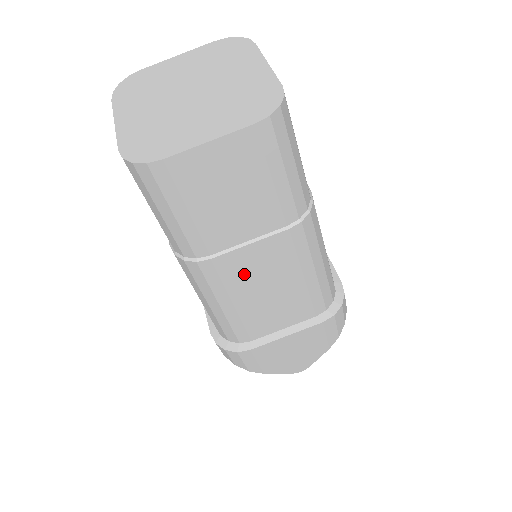
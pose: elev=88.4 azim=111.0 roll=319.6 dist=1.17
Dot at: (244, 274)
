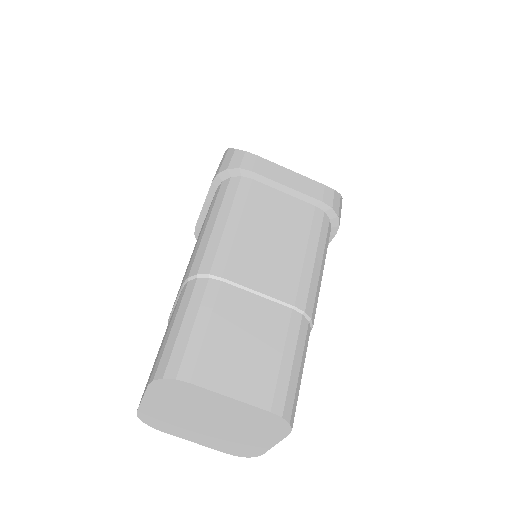
Dot at: occluded
